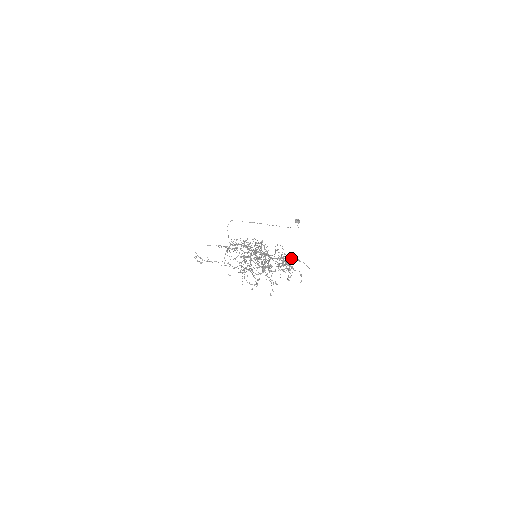
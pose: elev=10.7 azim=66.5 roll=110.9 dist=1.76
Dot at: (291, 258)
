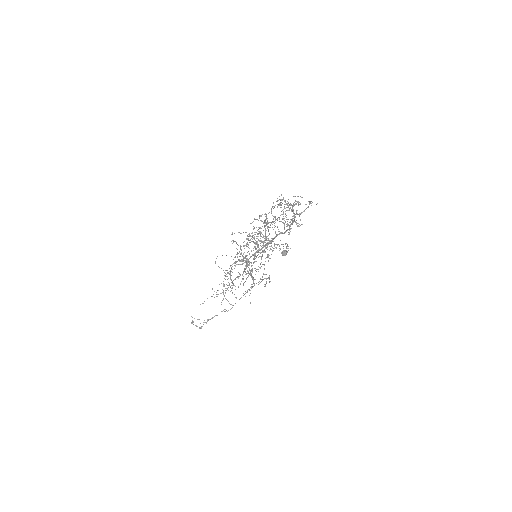
Dot at: occluded
